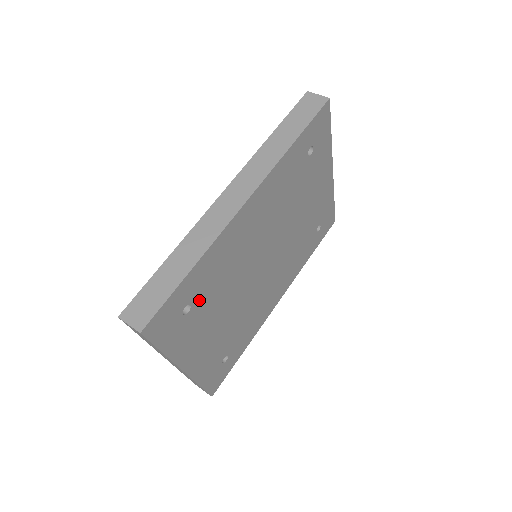
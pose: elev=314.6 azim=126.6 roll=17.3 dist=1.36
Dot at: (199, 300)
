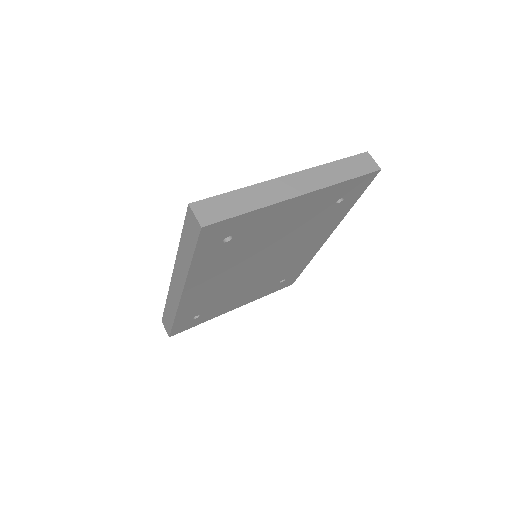
Dot at: (203, 311)
